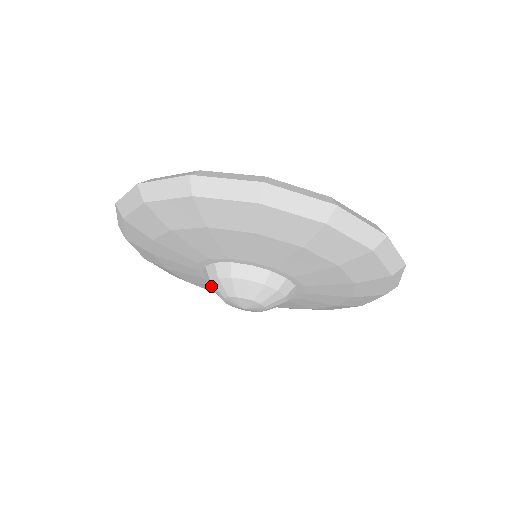
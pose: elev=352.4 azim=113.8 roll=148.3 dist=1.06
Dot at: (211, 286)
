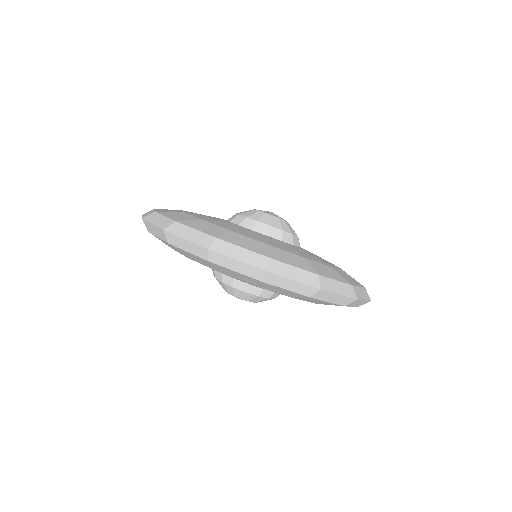
Dot at: occluded
